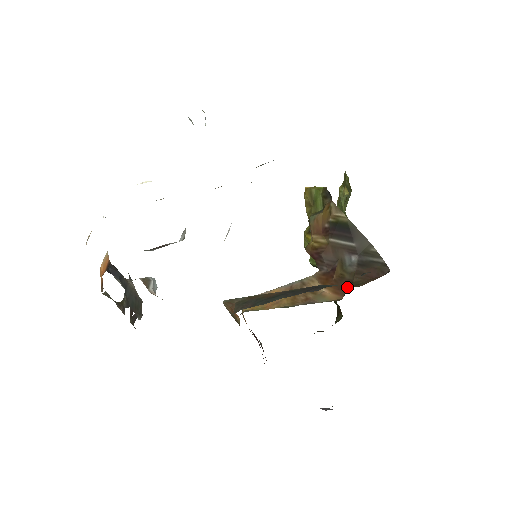
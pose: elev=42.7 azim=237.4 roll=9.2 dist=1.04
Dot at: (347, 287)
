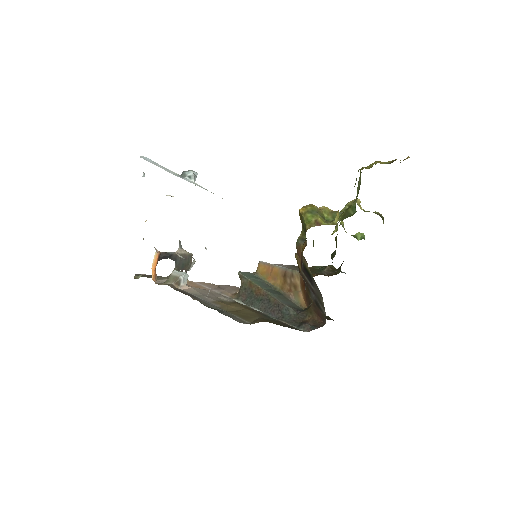
Dot at: (308, 306)
